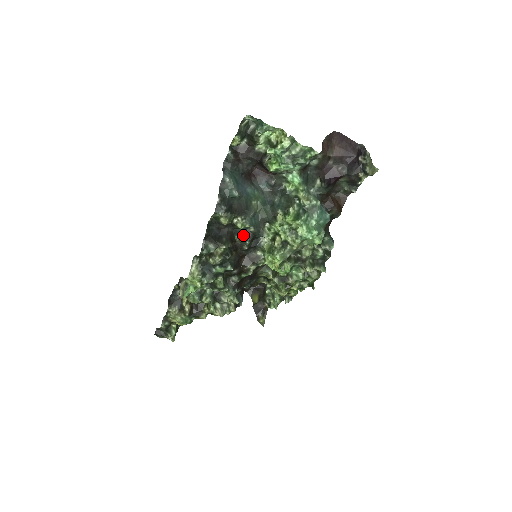
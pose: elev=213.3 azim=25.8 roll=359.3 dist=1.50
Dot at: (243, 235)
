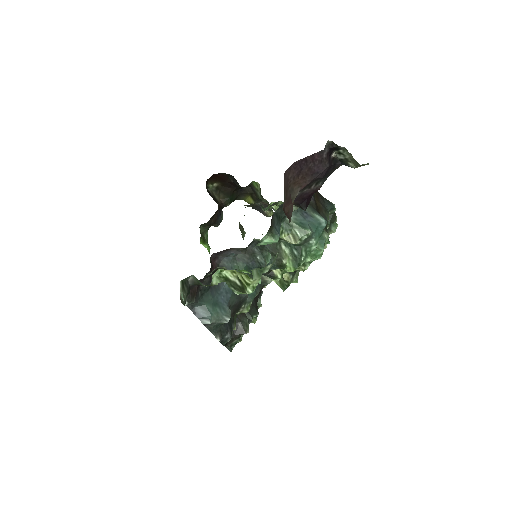
Dot at: occluded
